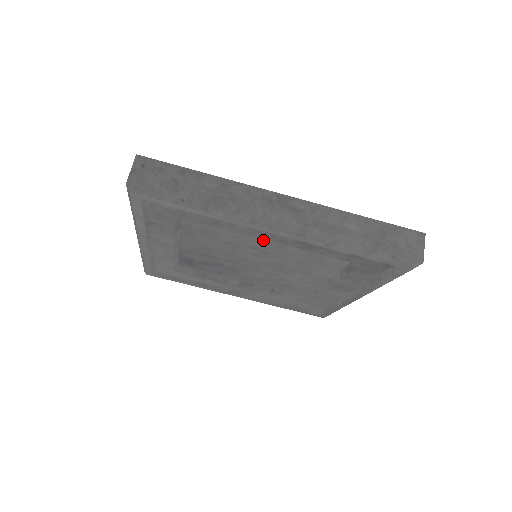
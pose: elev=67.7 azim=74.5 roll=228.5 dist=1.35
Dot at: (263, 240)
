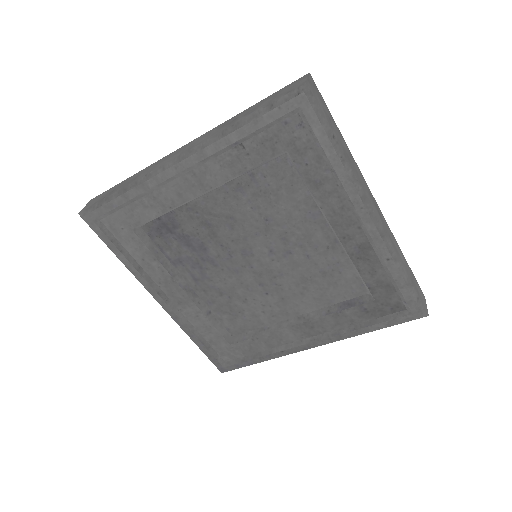
Dot at: (312, 233)
